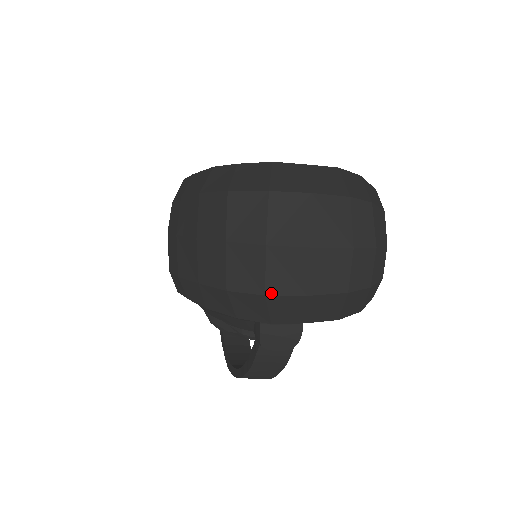
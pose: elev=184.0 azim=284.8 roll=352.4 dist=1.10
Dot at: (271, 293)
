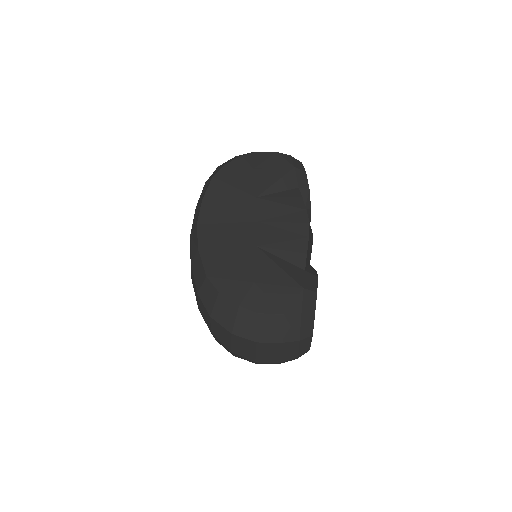
Dot at: occluded
